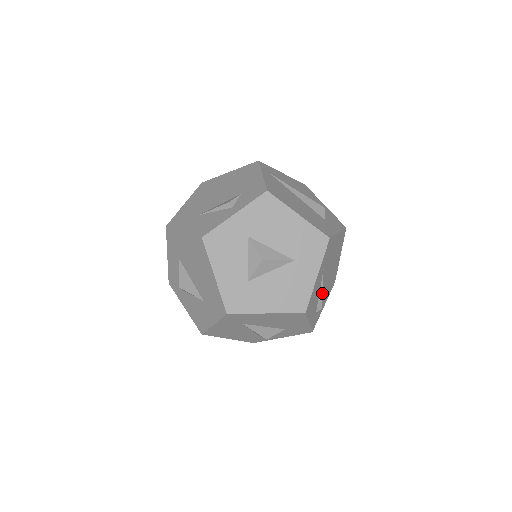
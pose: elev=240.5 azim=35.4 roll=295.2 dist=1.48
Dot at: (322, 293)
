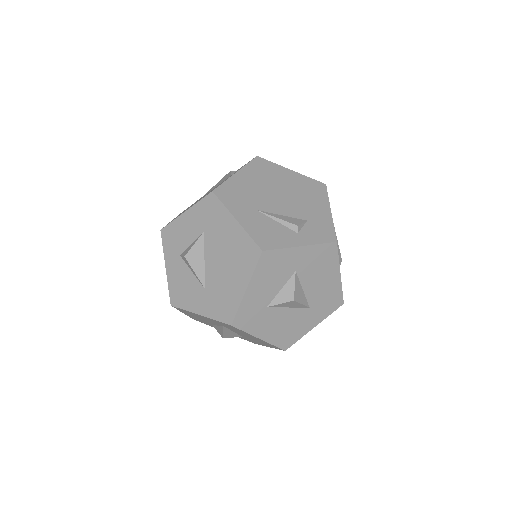
Dot at: occluded
